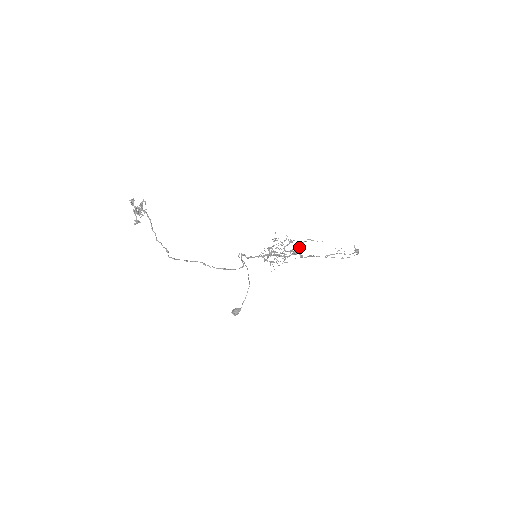
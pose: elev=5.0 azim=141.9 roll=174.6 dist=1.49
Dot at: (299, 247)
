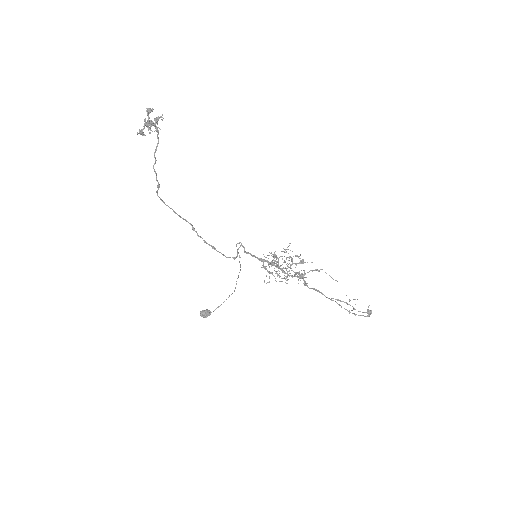
Dot at: (308, 272)
